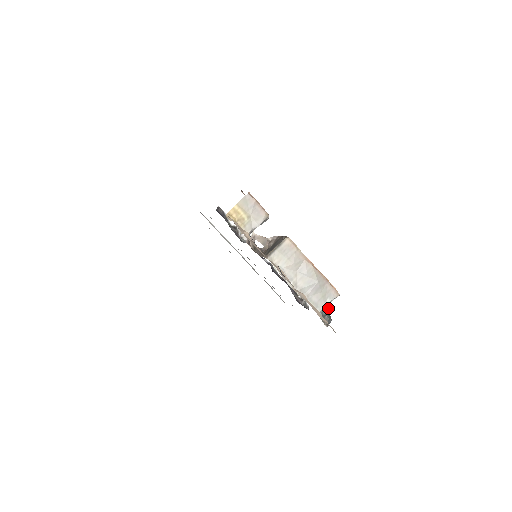
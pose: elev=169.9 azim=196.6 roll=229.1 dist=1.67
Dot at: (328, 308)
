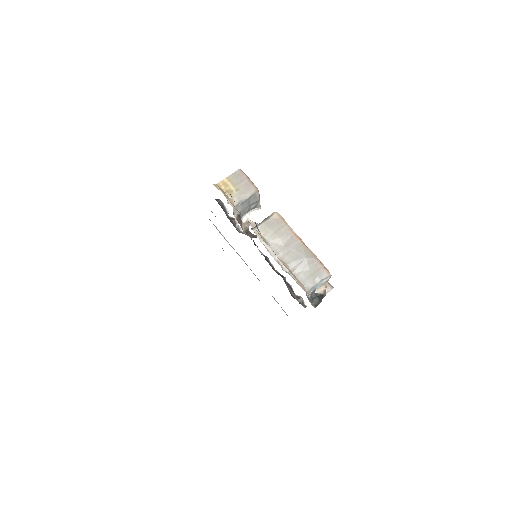
Dot at: (322, 298)
